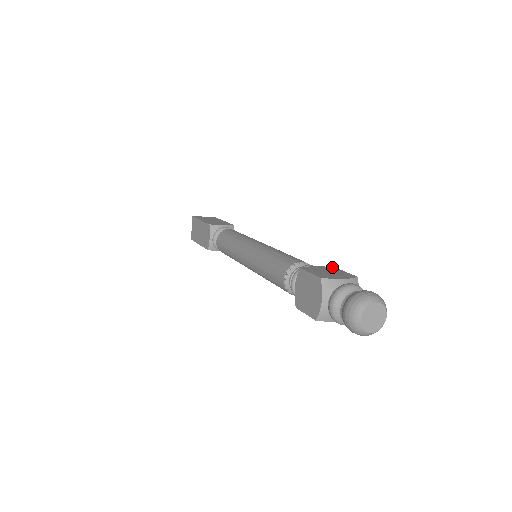
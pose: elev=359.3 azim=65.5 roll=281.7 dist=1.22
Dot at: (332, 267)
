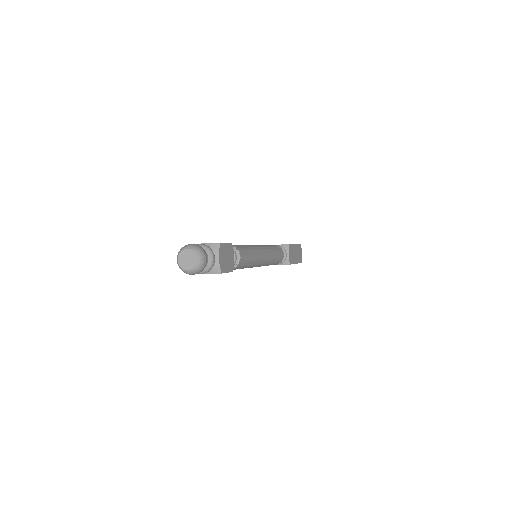
Dot at: (229, 243)
